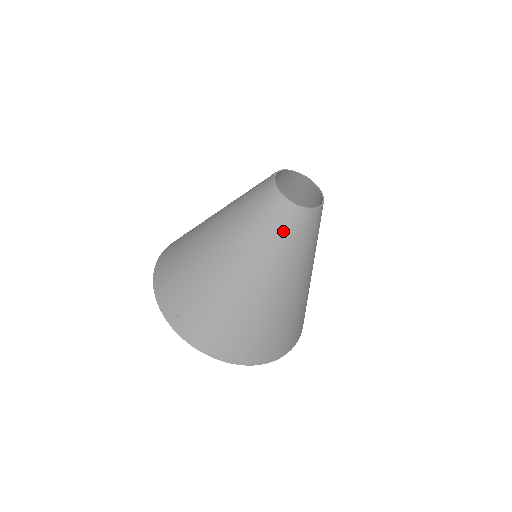
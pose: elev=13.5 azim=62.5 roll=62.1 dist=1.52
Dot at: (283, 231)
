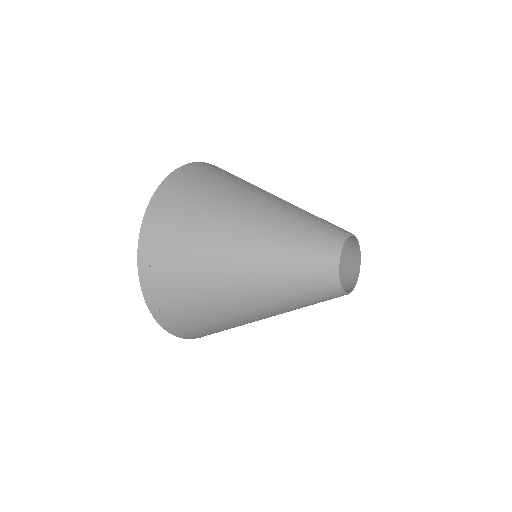
Dot at: occluded
